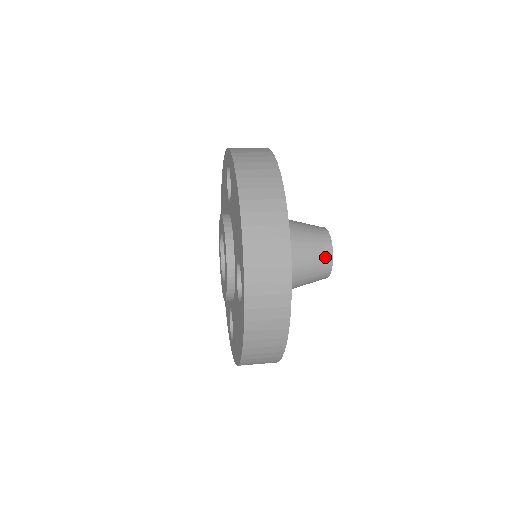
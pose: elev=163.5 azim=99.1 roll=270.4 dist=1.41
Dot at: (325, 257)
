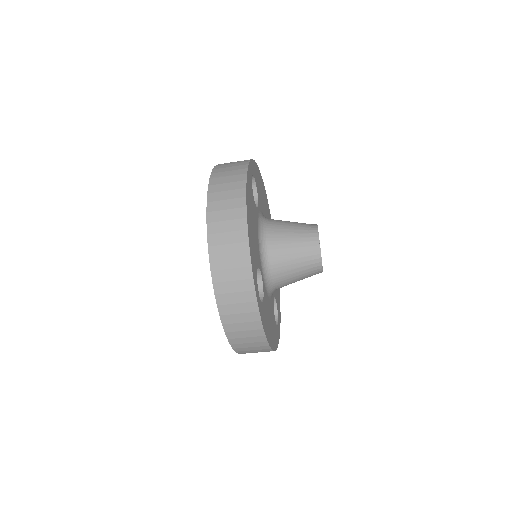
Dot at: (309, 225)
